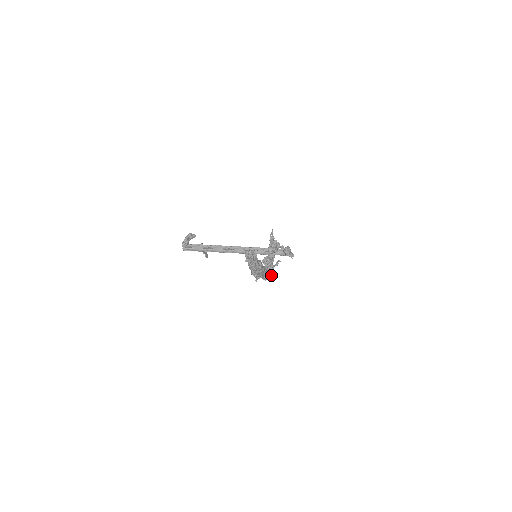
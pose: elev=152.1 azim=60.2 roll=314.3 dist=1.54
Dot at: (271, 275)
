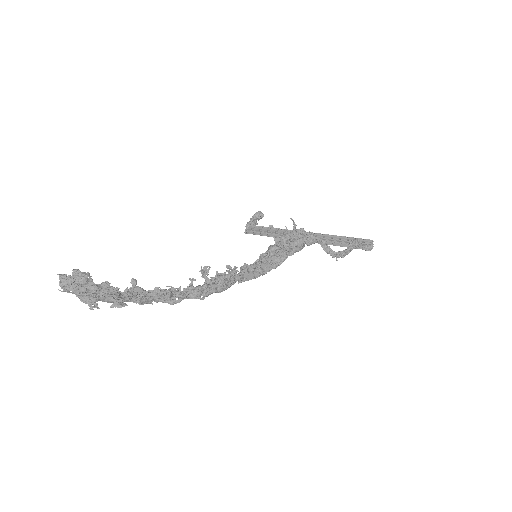
Dot at: (155, 299)
